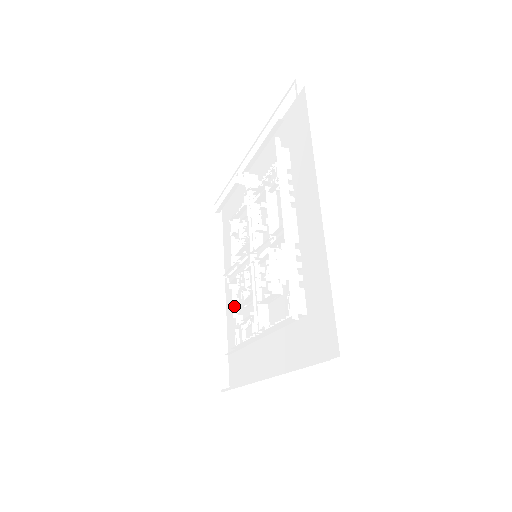
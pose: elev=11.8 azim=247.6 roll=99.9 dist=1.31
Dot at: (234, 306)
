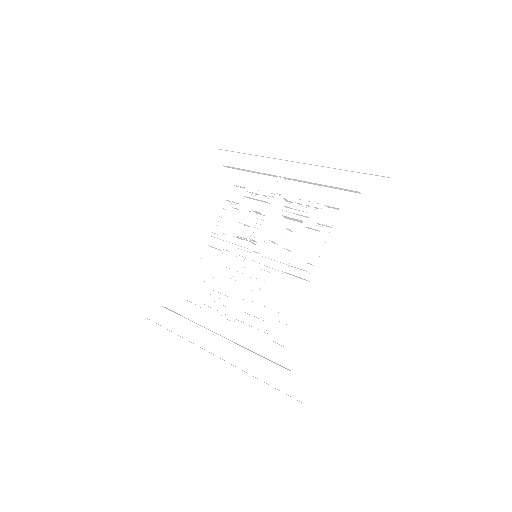
Dot at: (203, 268)
